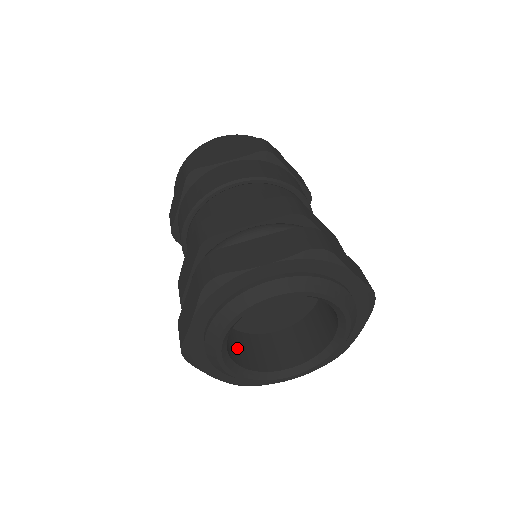
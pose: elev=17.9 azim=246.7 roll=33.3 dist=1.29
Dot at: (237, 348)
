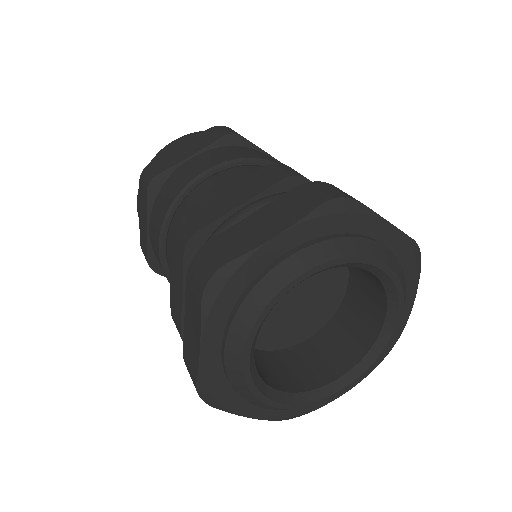
Dot at: (268, 370)
